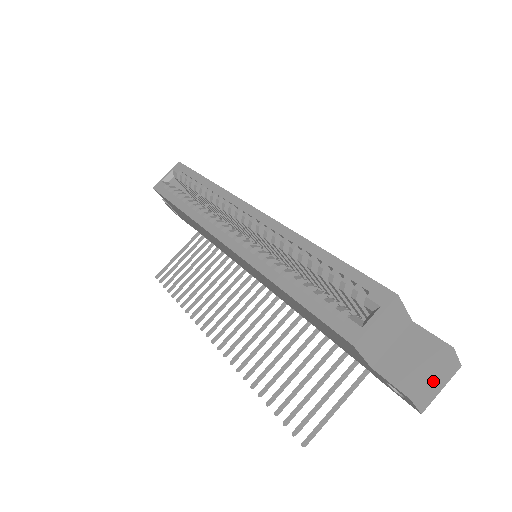
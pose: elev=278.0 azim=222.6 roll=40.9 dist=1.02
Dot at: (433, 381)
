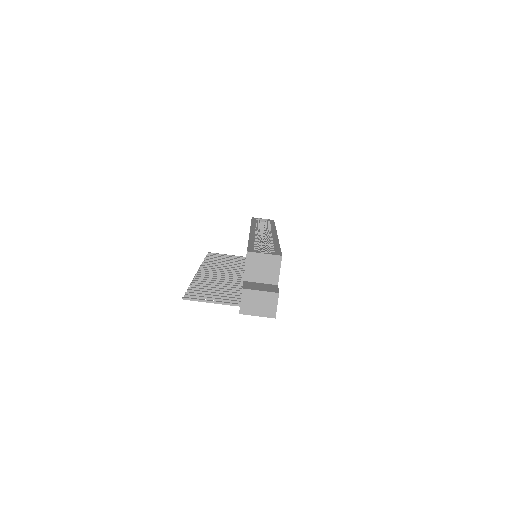
Dot at: (258, 299)
